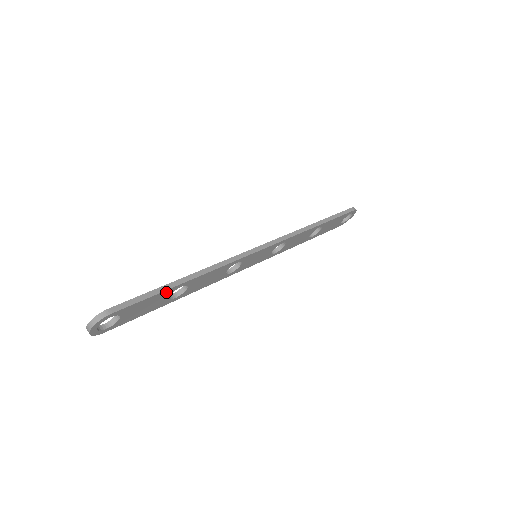
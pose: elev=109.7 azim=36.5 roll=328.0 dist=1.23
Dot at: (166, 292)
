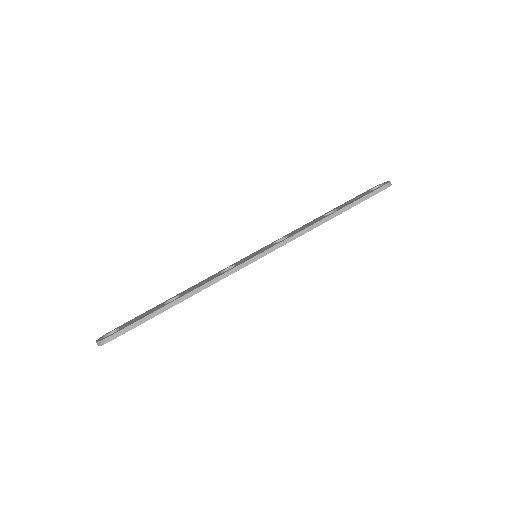
Dot at: (159, 313)
